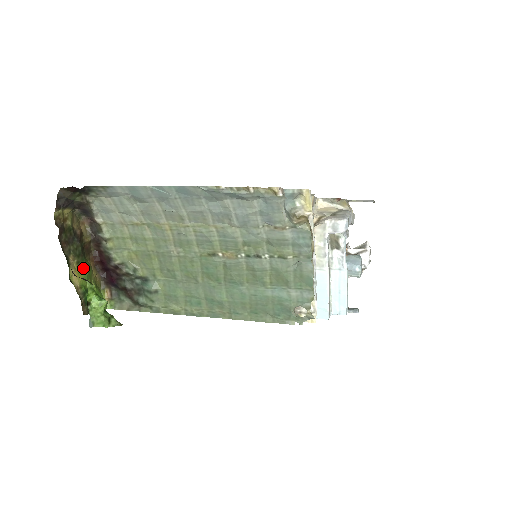
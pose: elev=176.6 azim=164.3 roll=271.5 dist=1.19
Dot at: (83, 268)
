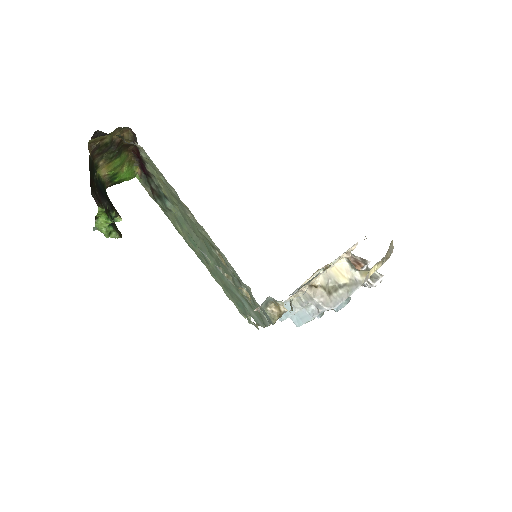
Dot at: (115, 162)
